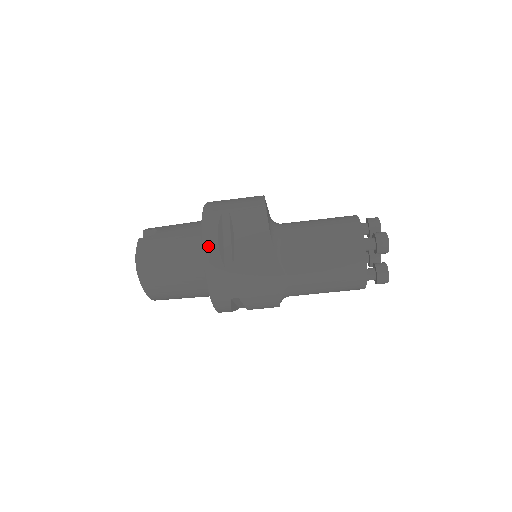
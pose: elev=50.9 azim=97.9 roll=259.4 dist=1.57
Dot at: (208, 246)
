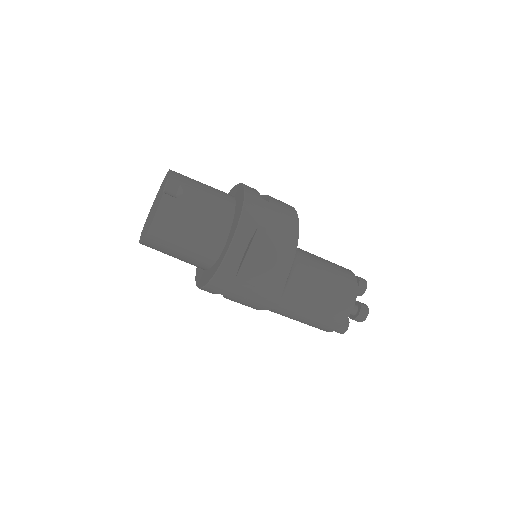
Dot at: (233, 254)
